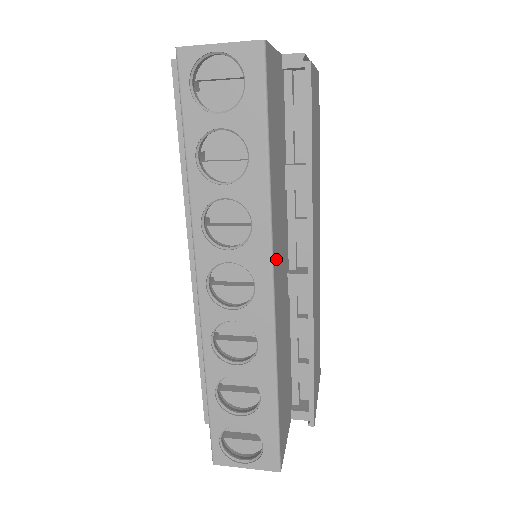
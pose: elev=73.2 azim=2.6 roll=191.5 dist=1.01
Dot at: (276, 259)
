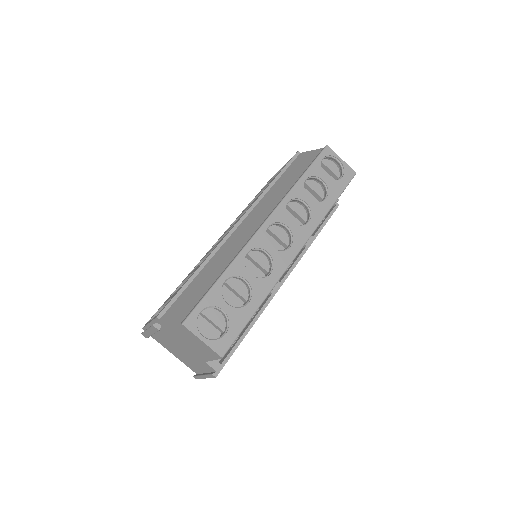
Dot at: occluded
